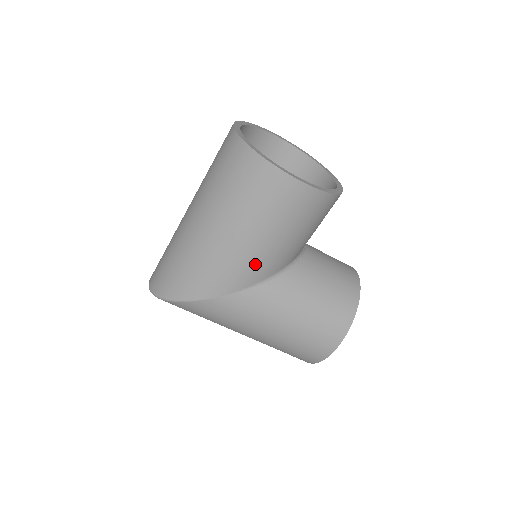
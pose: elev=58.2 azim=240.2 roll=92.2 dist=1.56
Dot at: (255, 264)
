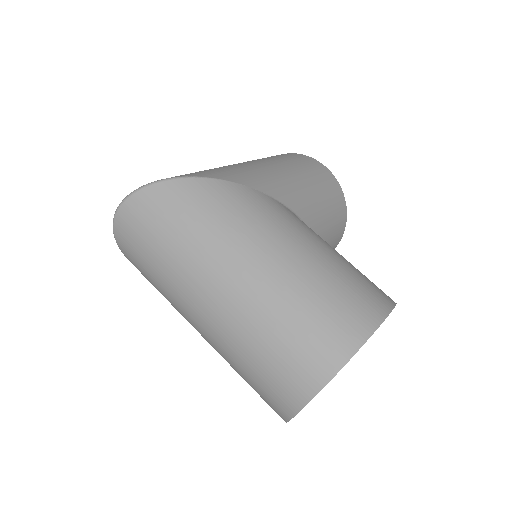
Dot at: (290, 188)
